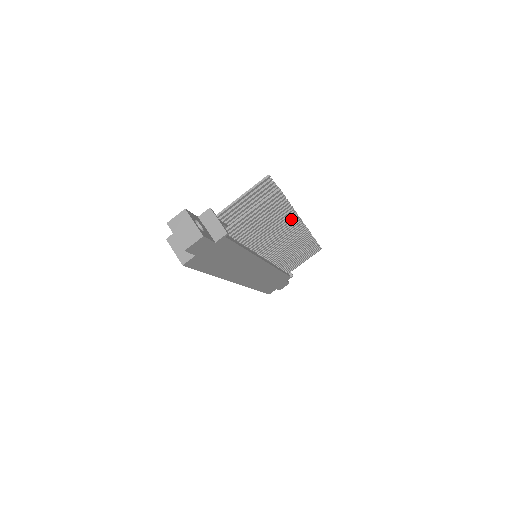
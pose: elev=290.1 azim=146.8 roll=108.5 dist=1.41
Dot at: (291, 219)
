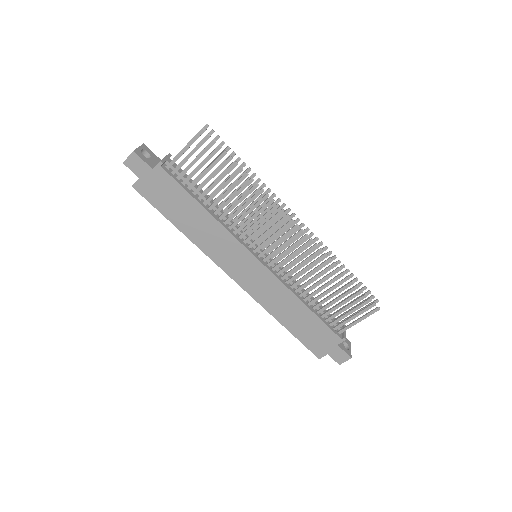
Dot at: (256, 193)
